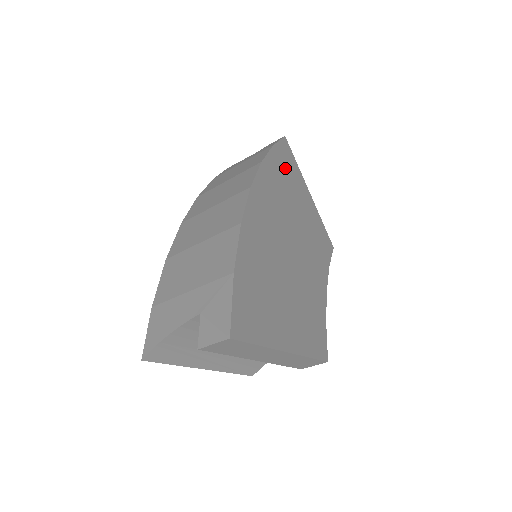
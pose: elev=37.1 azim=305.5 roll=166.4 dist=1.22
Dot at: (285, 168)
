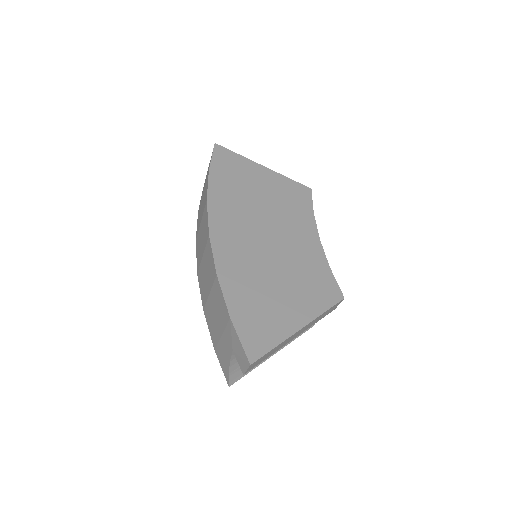
Dot at: (230, 175)
